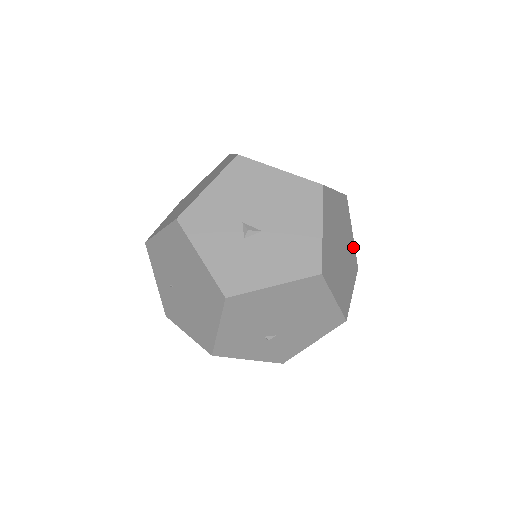
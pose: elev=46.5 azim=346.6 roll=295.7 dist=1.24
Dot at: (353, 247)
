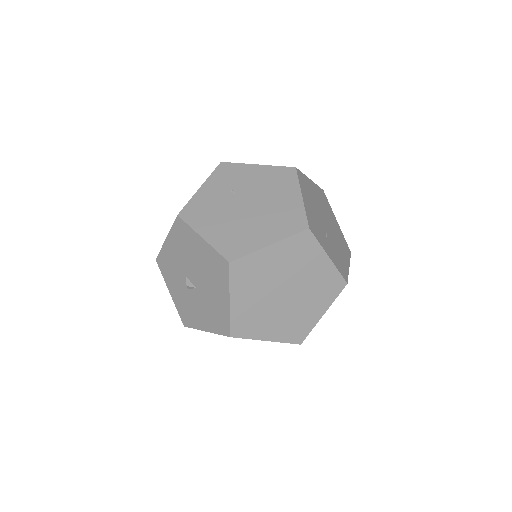
Dot at: (331, 271)
